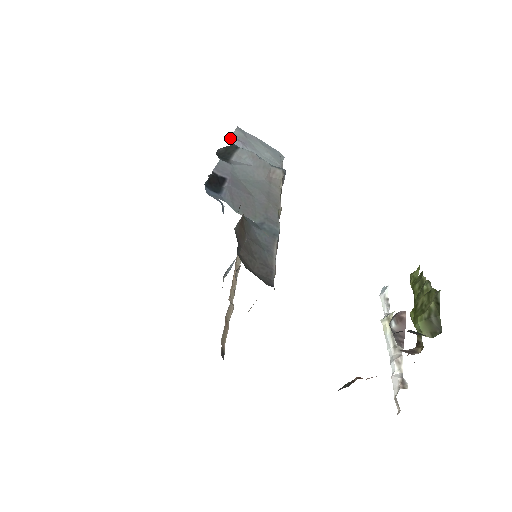
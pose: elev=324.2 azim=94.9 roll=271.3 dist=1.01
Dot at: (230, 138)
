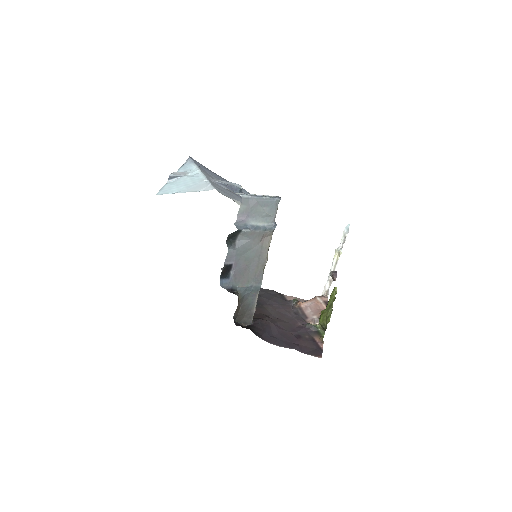
Dot at: (236, 220)
